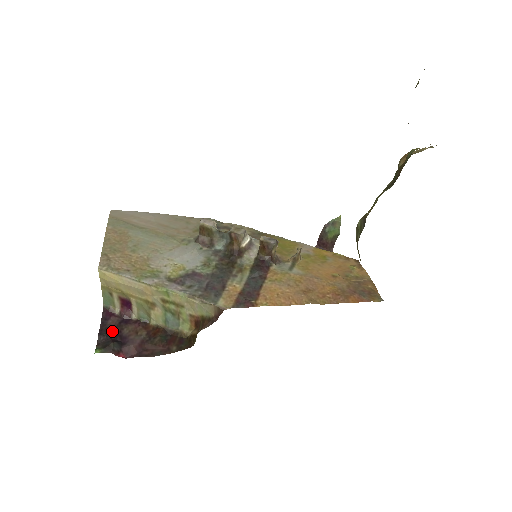
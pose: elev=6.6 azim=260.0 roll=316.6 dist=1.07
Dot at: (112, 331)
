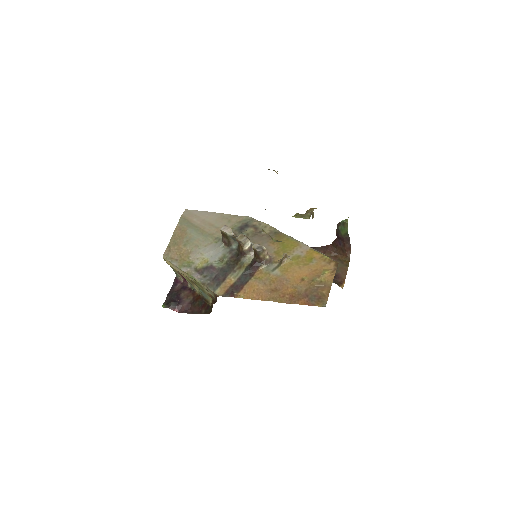
Dot at: (175, 294)
